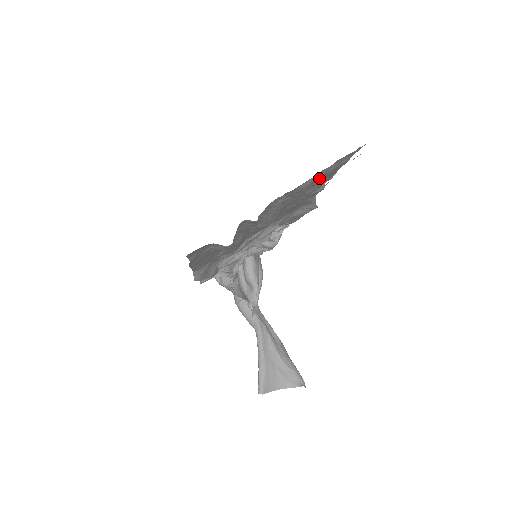
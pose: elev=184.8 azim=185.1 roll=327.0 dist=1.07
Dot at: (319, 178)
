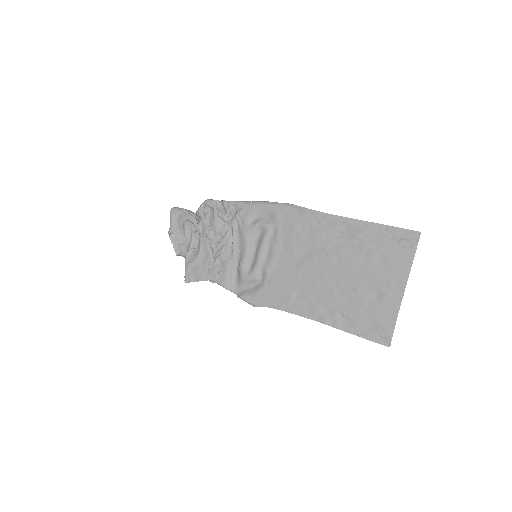
Dot at: (388, 258)
